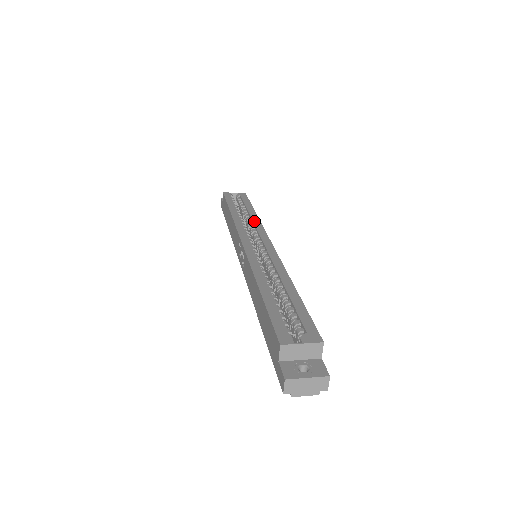
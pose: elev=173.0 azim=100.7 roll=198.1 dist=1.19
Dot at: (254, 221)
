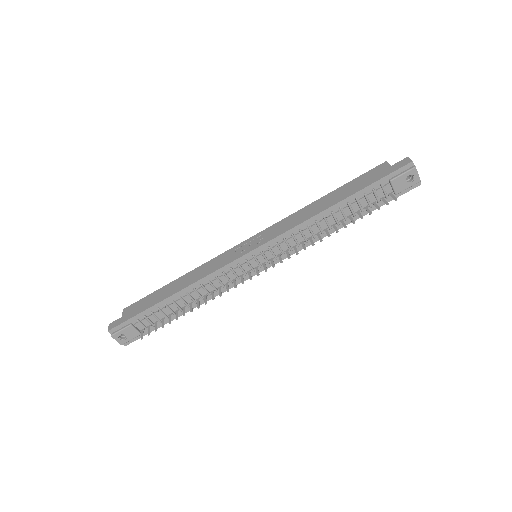
Dot at: occluded
